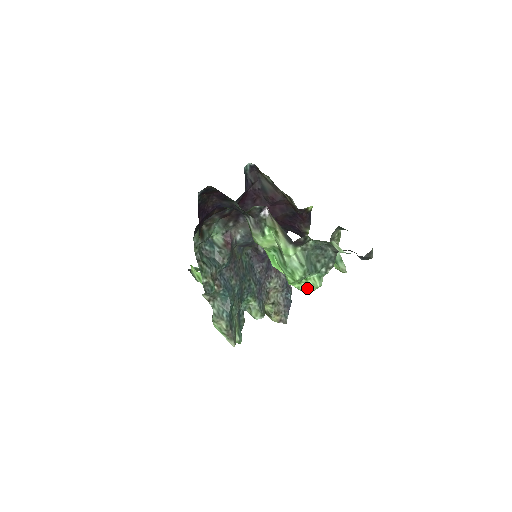
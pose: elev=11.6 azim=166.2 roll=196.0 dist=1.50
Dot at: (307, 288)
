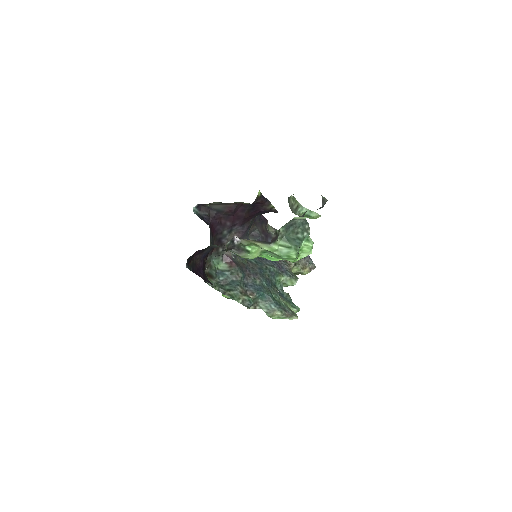
Dot at: (306, 254)
